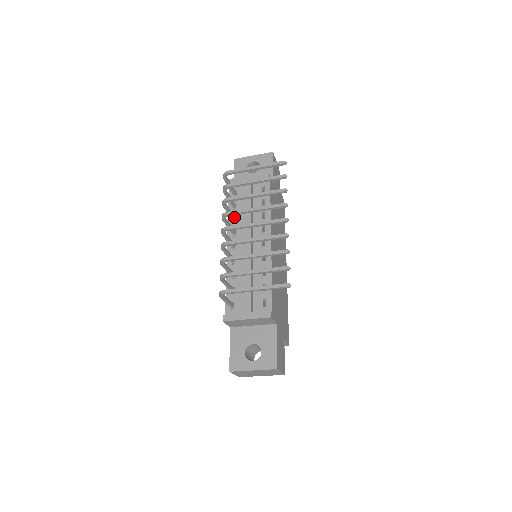
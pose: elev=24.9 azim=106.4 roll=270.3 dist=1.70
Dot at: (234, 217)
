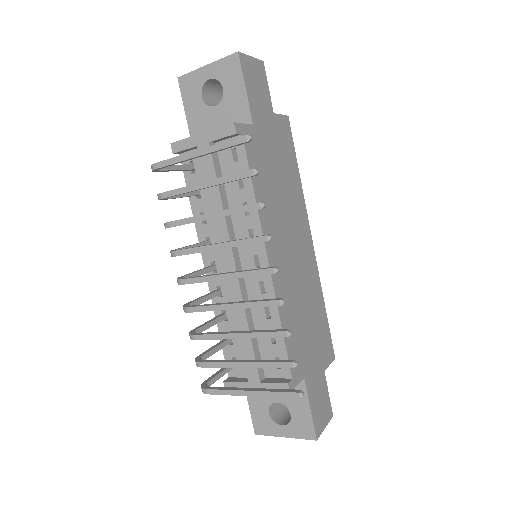
Dot at: occluded
